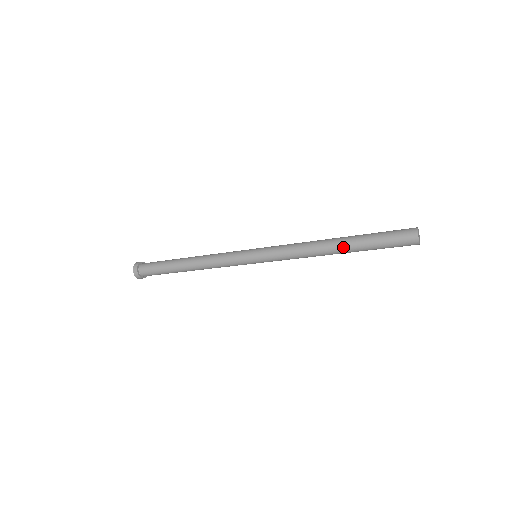
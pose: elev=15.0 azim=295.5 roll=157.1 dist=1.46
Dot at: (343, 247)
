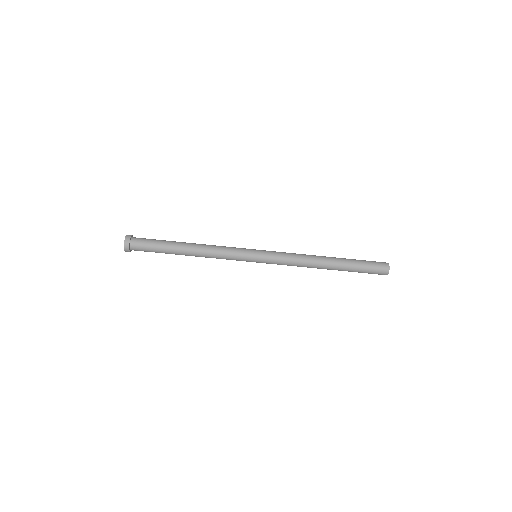
Dot at: (334, 257)
